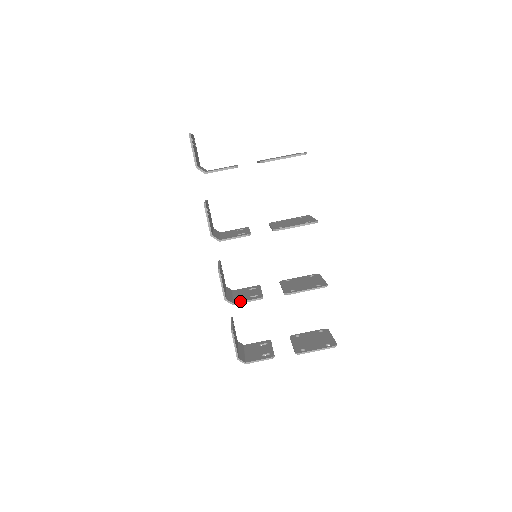
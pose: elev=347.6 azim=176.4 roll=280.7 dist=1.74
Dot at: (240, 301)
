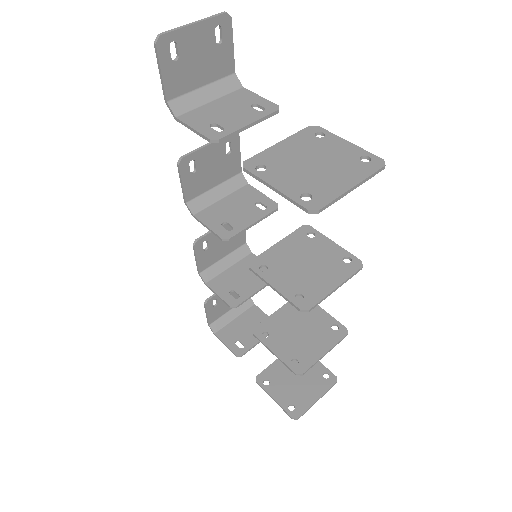
Dot at: (213, 288)
